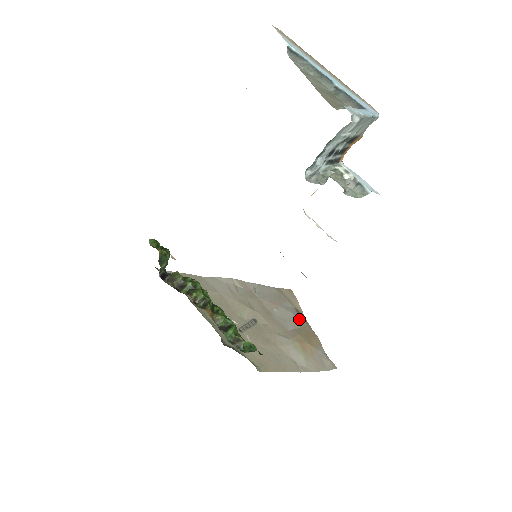
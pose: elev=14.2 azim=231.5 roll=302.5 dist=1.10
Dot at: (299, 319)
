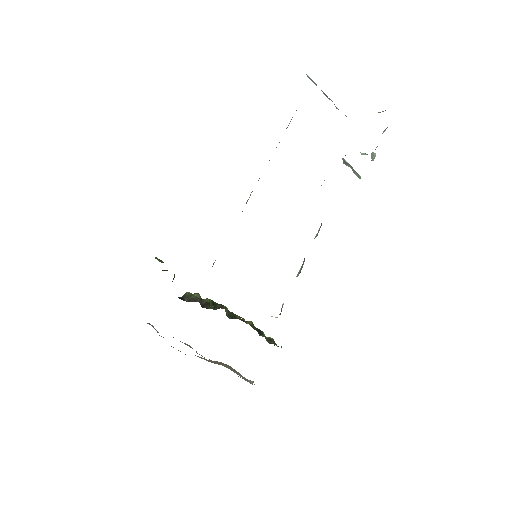
Dot at: occluded
